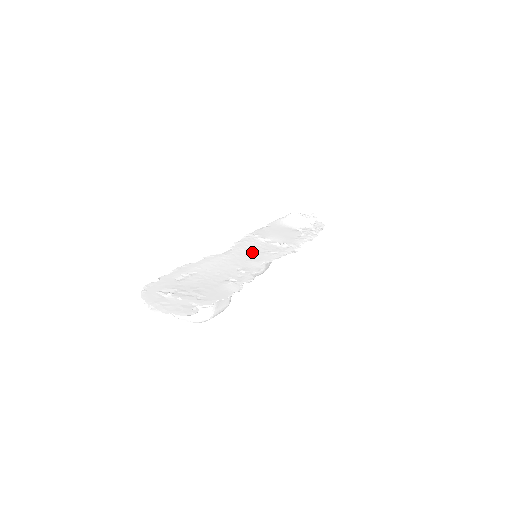
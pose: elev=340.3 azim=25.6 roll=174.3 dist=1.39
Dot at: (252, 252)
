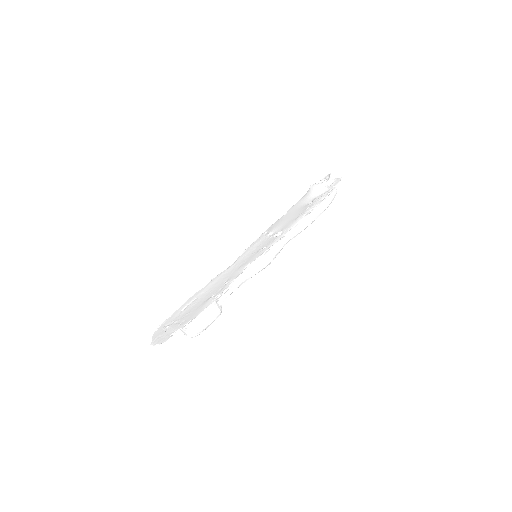
Dot at: (249, 256)
